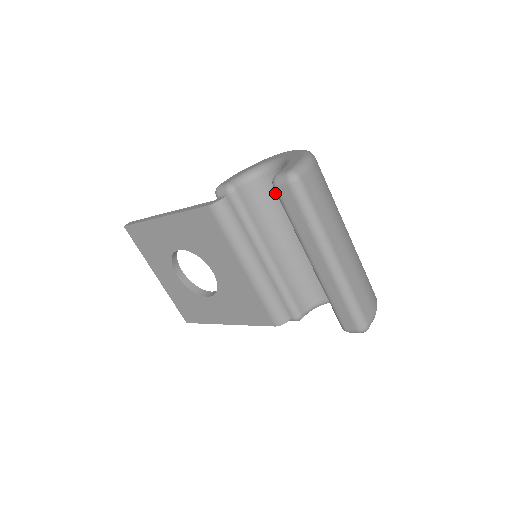
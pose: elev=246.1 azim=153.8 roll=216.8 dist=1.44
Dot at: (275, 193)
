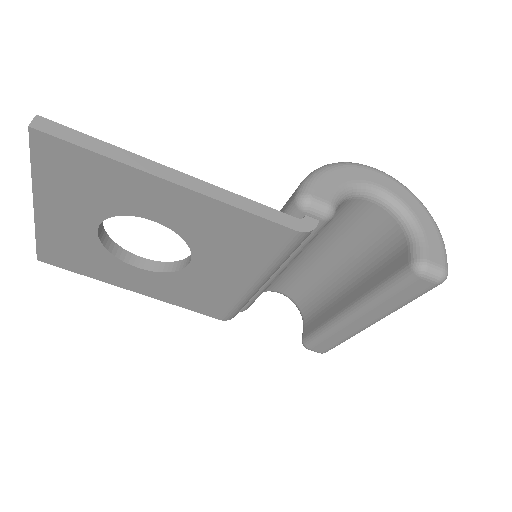
Dot at: (345, 216)
